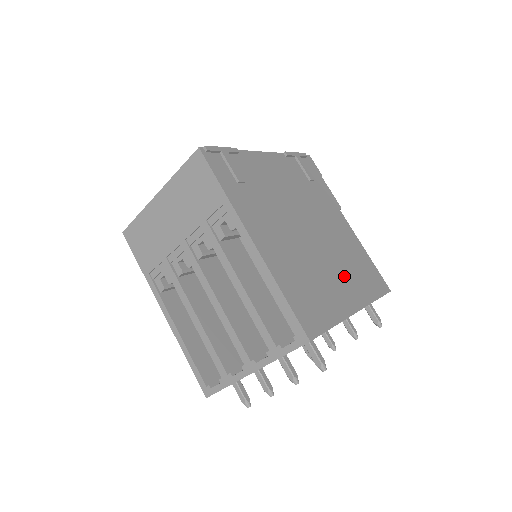
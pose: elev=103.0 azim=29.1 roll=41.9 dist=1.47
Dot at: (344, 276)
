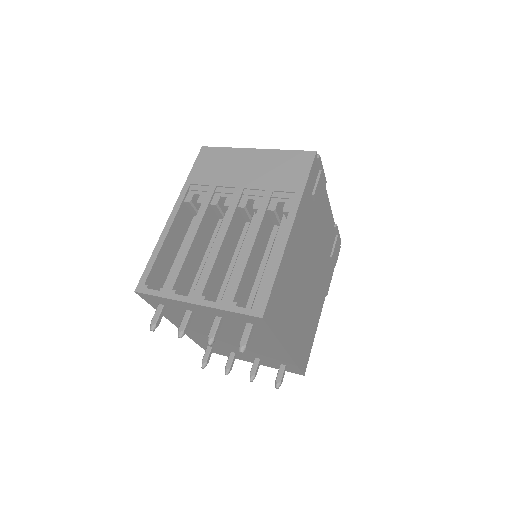
Dot at: (299, 324)
